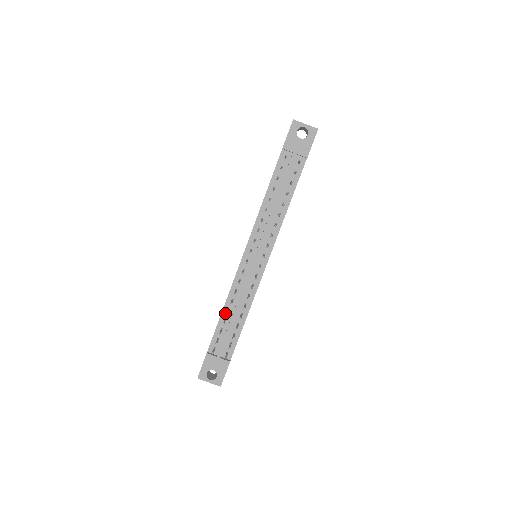
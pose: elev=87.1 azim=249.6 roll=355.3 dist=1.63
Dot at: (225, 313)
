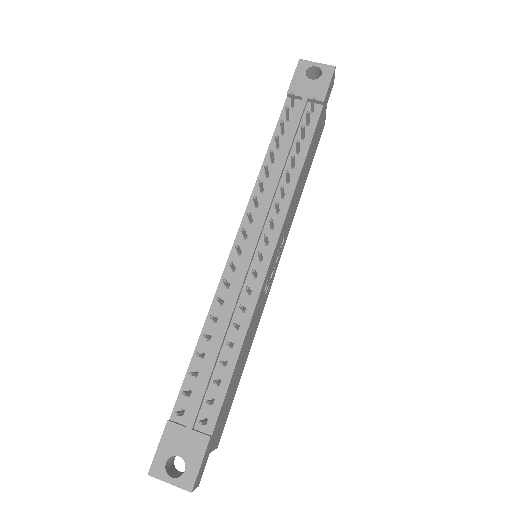
Dot at: (203, 344)
